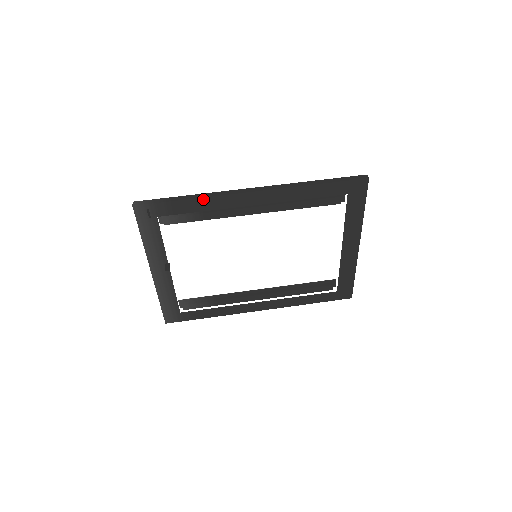
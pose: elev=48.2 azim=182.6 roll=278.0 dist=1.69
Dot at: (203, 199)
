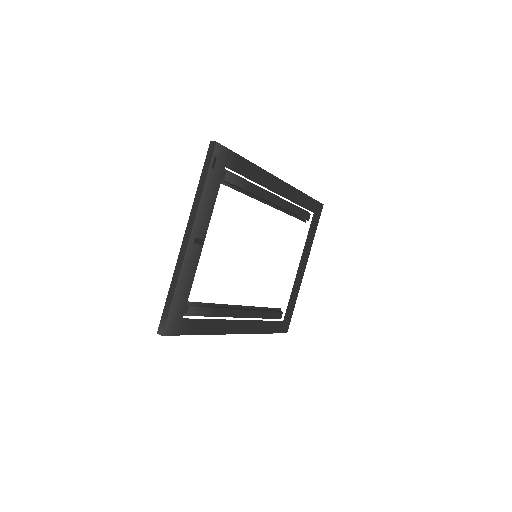
Dot at: (256, 167)
